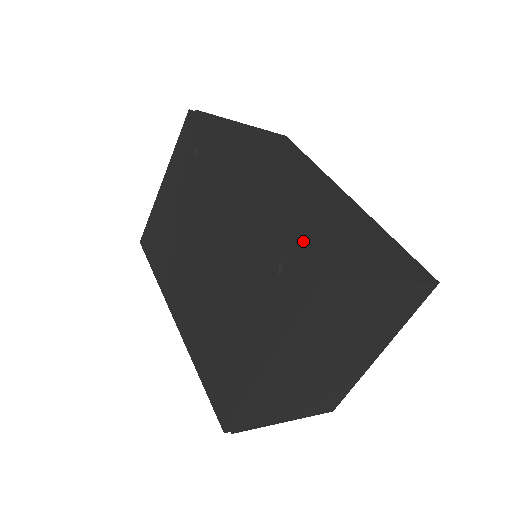
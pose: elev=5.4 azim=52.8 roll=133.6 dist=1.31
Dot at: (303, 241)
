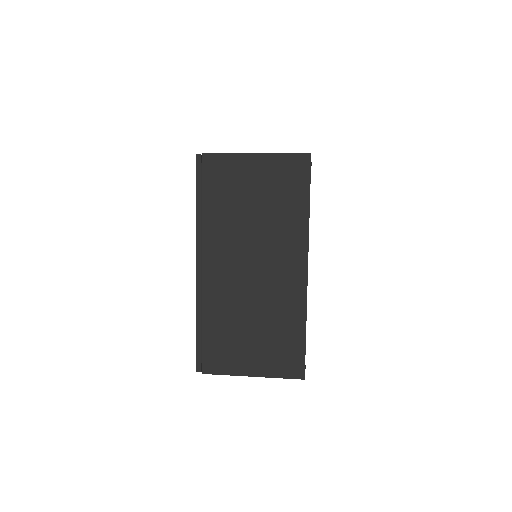
Dot at: (202, 341)
